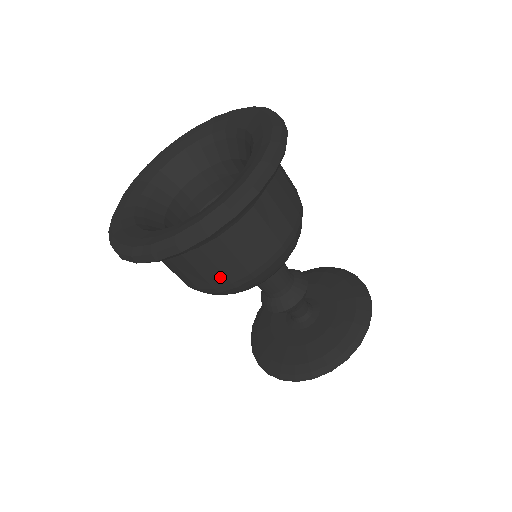
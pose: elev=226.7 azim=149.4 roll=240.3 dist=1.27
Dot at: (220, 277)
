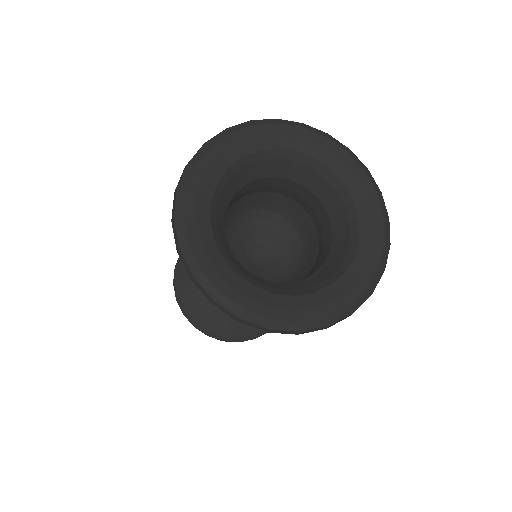
Dot at: occluded
